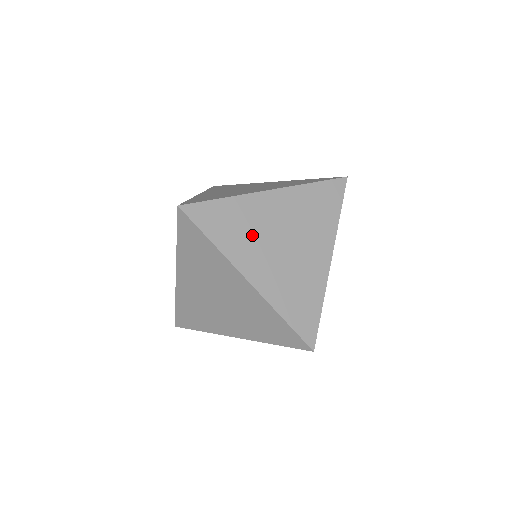
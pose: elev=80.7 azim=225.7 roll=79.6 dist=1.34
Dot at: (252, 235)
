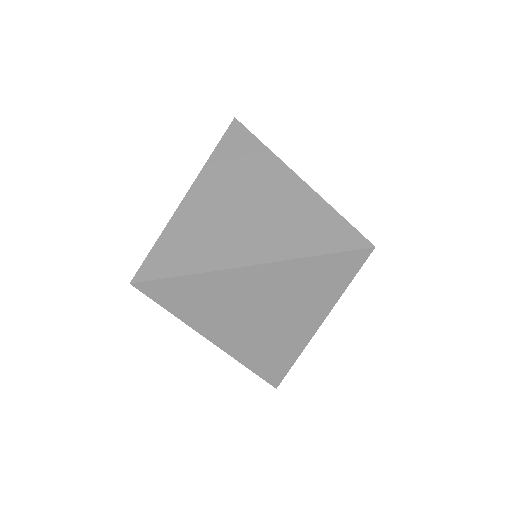
Dot at: (213, 233)
